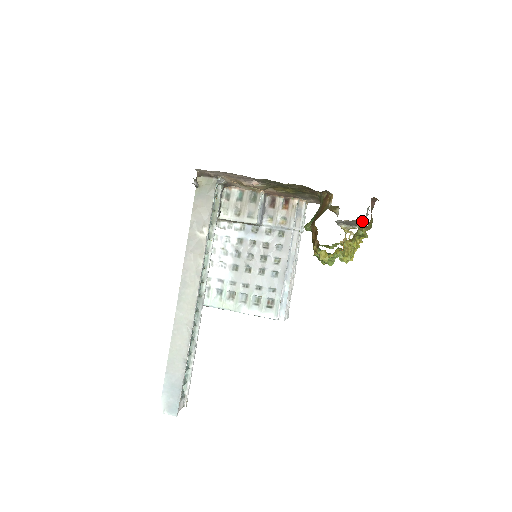
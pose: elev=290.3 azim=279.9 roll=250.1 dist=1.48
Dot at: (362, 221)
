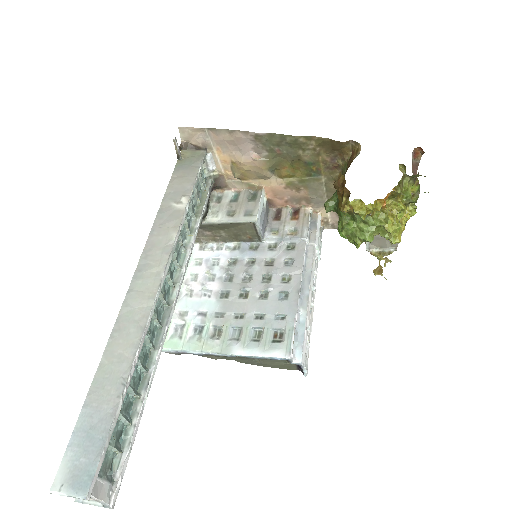
Dot at: occluded
